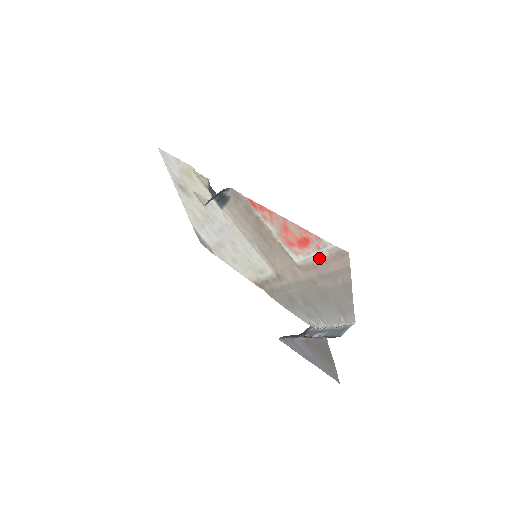
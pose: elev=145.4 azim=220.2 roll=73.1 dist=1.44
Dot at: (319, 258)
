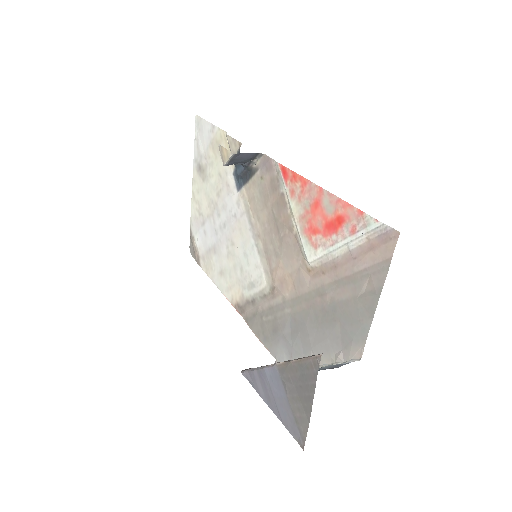
Dot at: (347, 249)
